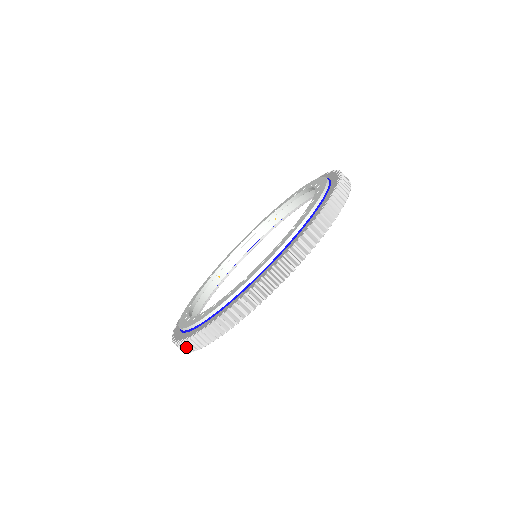
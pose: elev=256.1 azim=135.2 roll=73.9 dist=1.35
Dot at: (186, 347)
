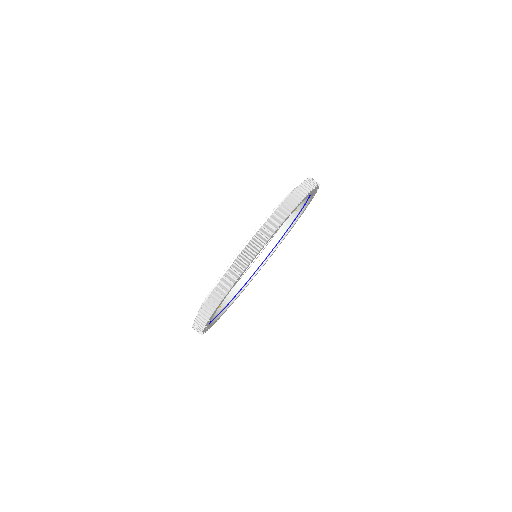
Dot at: (217, 296)
